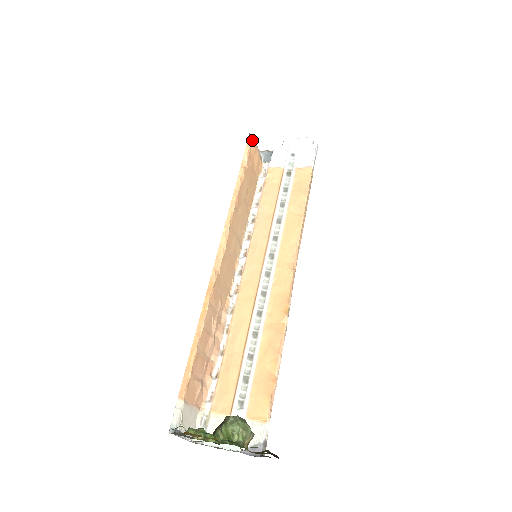
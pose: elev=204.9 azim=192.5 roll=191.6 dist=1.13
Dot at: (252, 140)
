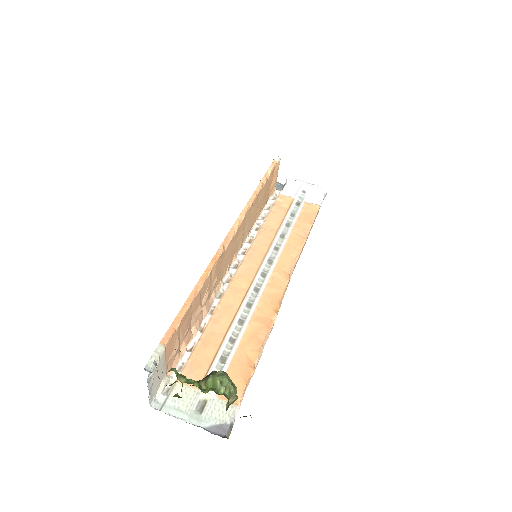
Dot at: (278, 161)
